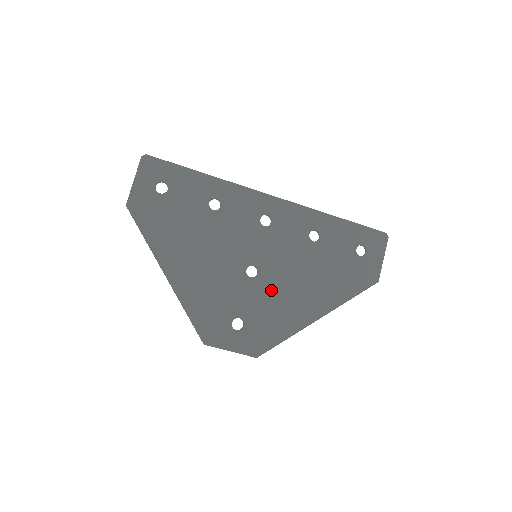
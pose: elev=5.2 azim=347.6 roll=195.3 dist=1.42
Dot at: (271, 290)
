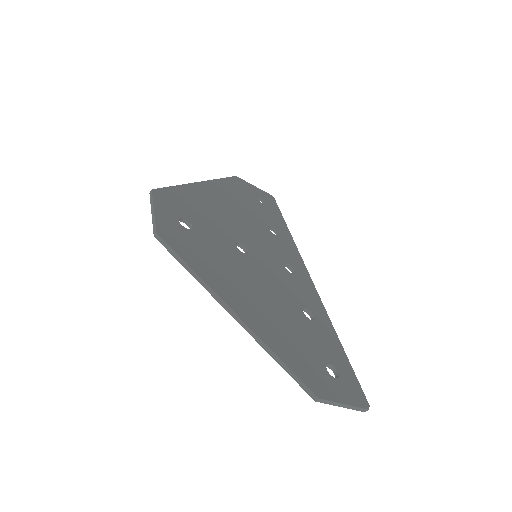
Dot at: (235, 262)
